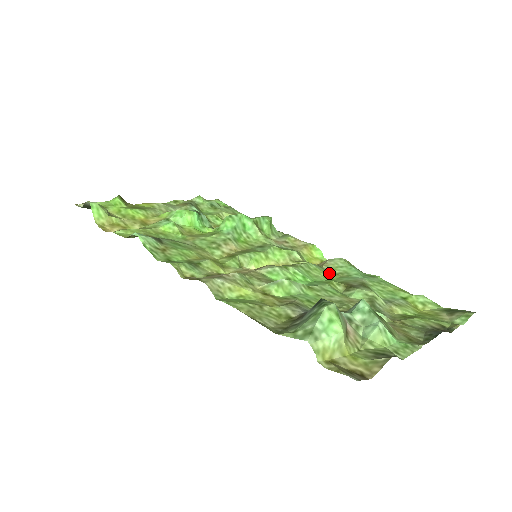
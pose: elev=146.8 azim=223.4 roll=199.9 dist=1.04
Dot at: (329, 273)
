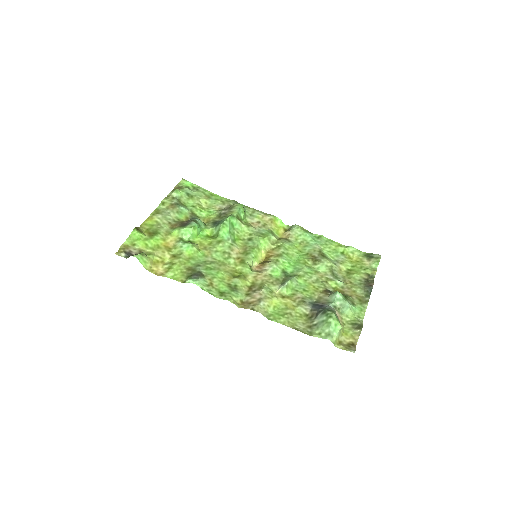
Dot at: (296, 245)
